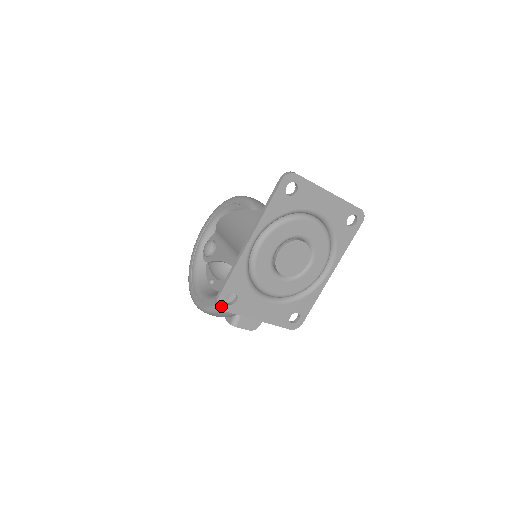
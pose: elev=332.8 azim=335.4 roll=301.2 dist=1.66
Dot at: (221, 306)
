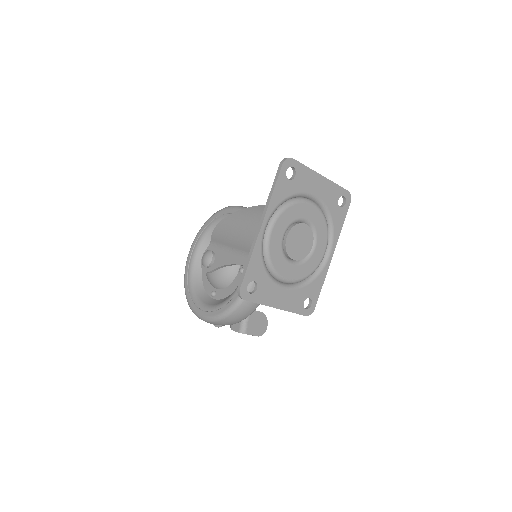
Dot at: (244, 296)
